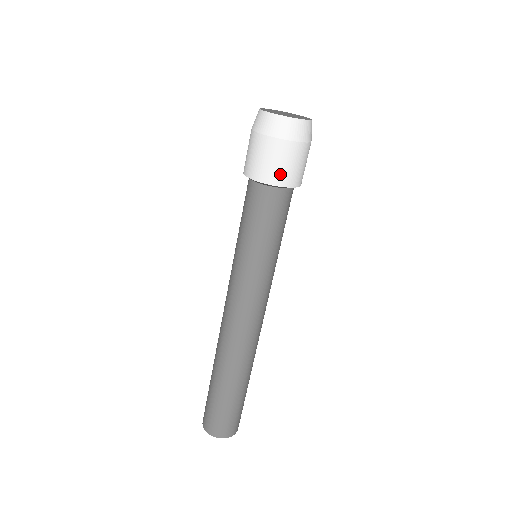
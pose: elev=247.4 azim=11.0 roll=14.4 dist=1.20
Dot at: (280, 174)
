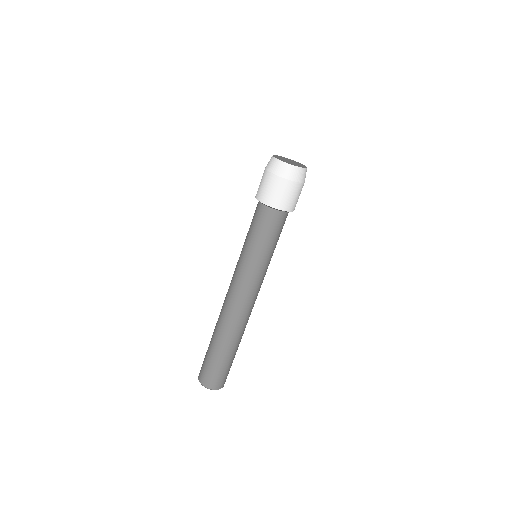
Dot at: (288, 203)
